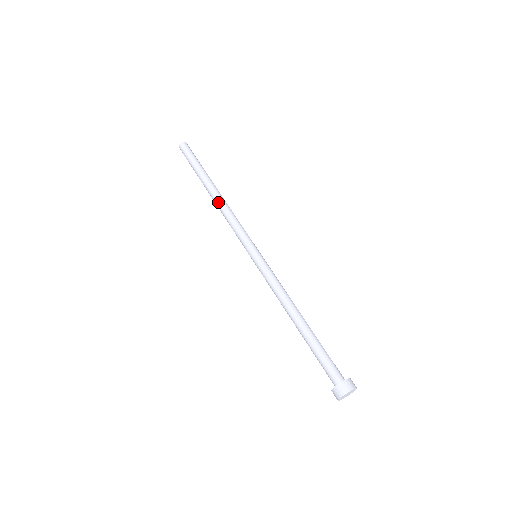
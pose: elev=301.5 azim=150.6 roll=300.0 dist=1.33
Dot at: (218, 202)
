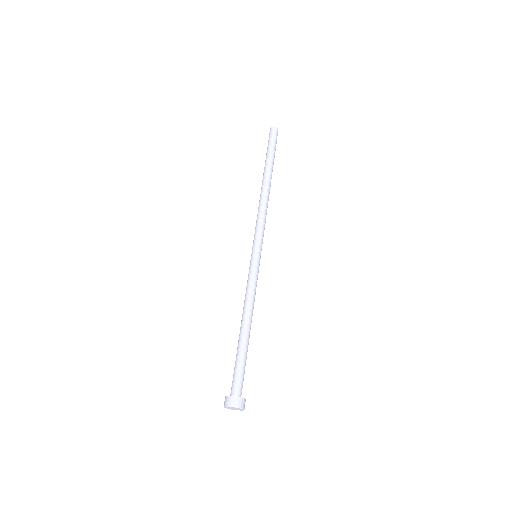
Dot at: (263, 194)
